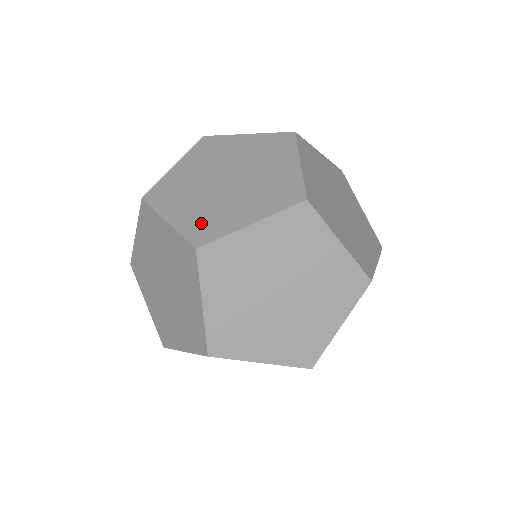
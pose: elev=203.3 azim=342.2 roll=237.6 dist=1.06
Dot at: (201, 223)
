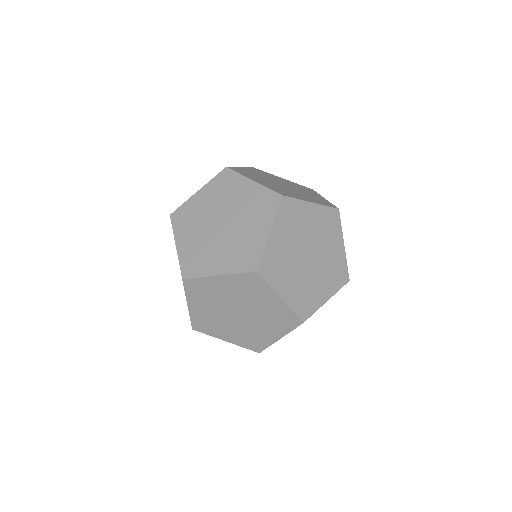
Dot at: (279, 190)
